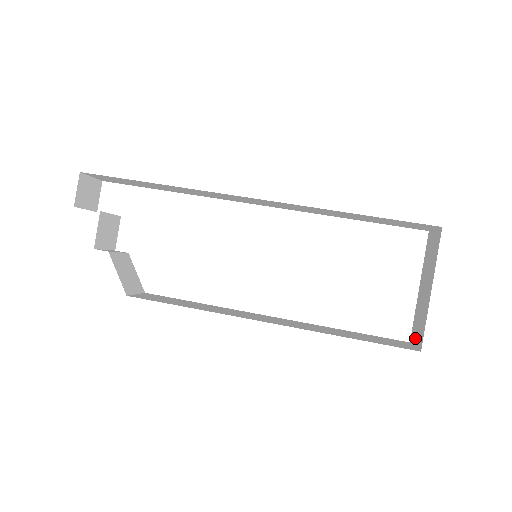
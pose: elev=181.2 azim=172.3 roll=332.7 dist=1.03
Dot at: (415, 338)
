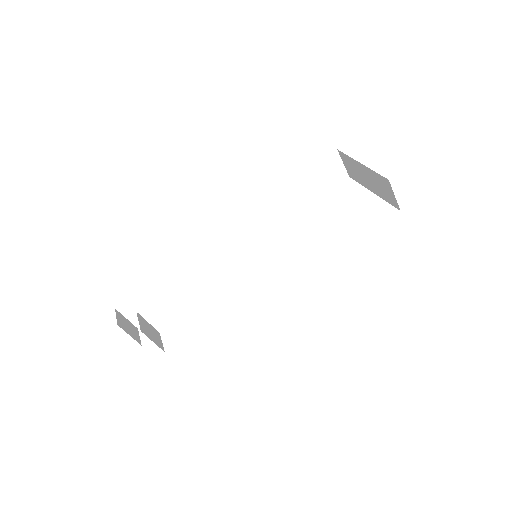
Dot at: (391, 196)
